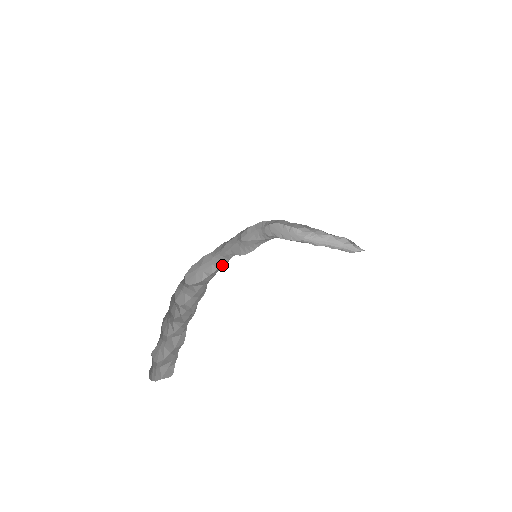
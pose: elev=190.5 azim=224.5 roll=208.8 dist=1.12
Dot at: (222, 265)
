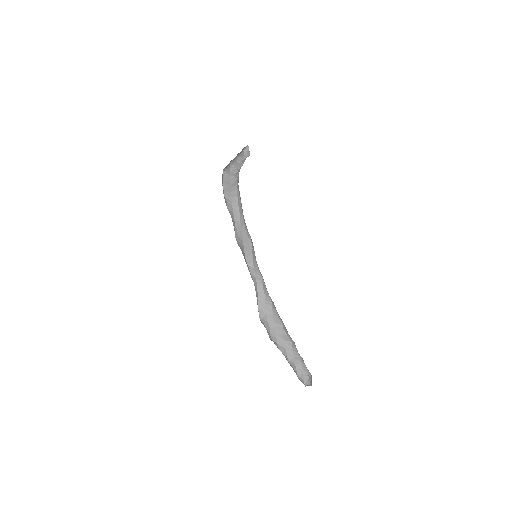
Dot at: (257, 287)
